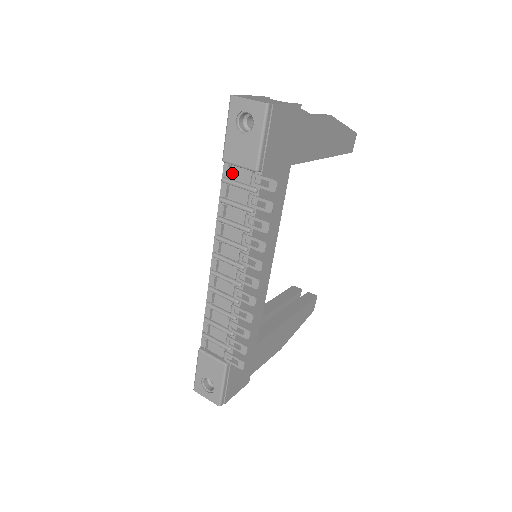
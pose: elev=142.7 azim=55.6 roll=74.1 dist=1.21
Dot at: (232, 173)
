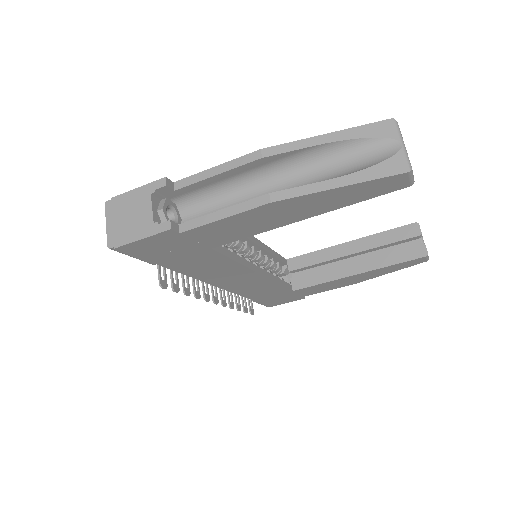
Dot at: occluded
